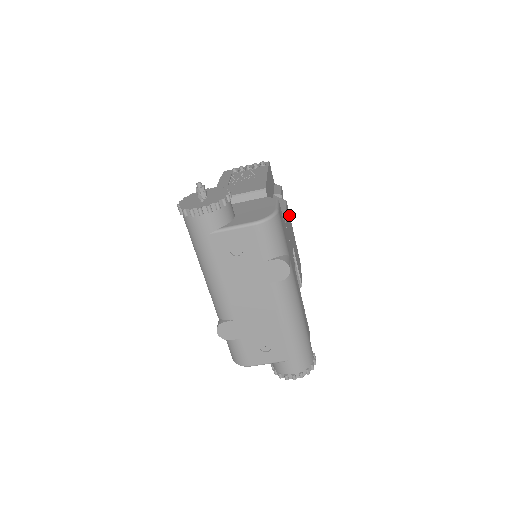
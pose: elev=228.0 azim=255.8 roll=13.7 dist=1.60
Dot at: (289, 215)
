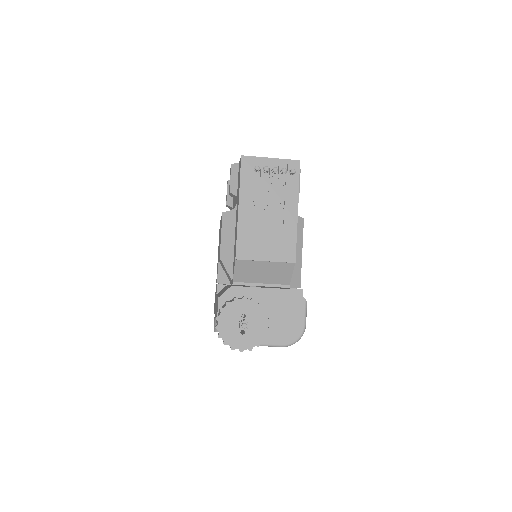
Dot at: occluded
